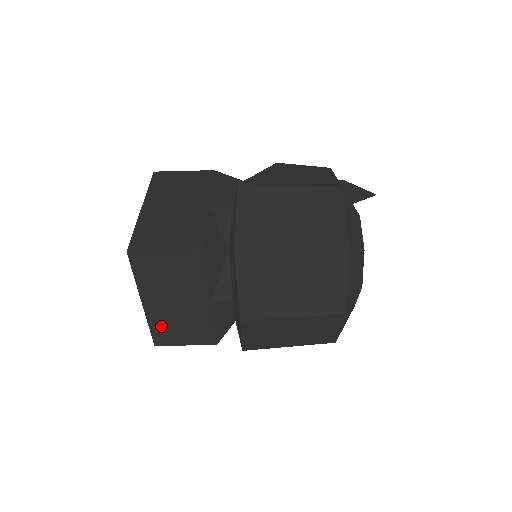
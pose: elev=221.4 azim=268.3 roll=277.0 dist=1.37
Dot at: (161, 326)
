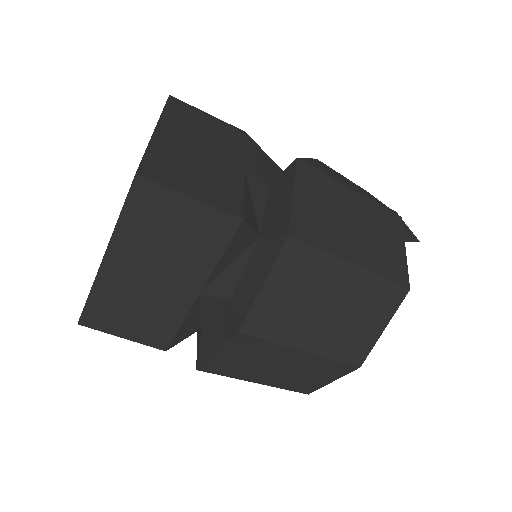
Dot at: (107, 300)
